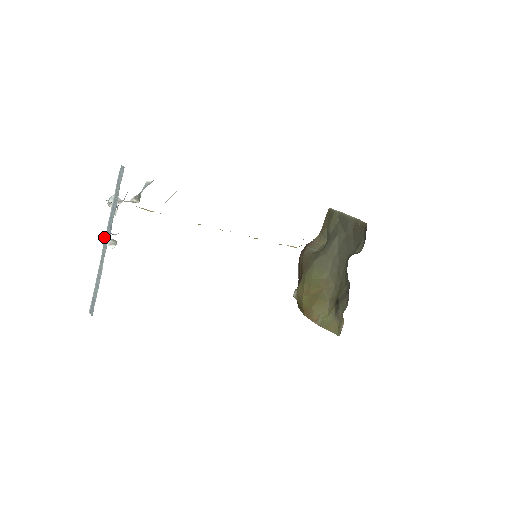
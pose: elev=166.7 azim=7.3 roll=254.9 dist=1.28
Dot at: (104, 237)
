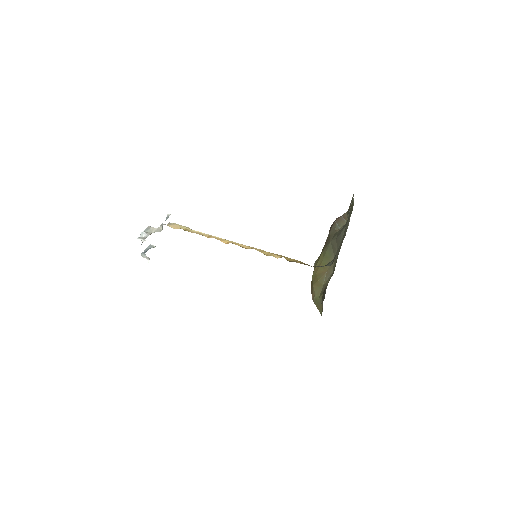
Dot at: (143, 255)
